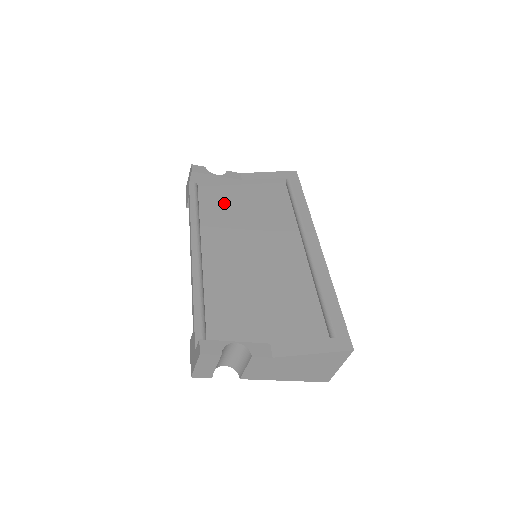
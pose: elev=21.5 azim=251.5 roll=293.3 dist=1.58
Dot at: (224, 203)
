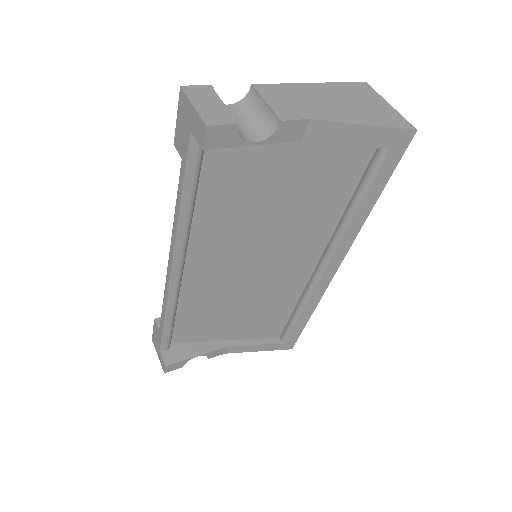
Dot at: (246, 178)
